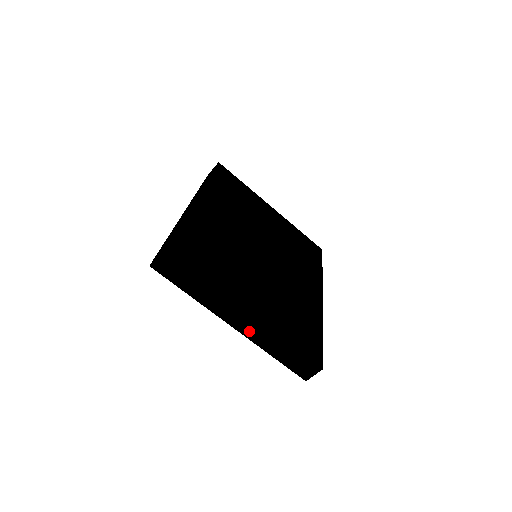
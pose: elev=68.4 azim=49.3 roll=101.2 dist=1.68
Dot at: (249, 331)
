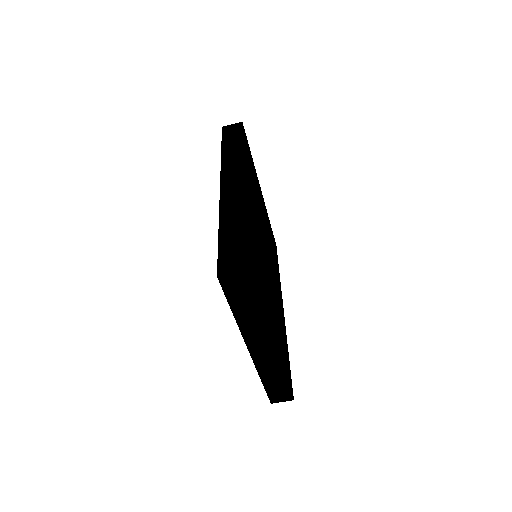
Dot at: (261, 358)
